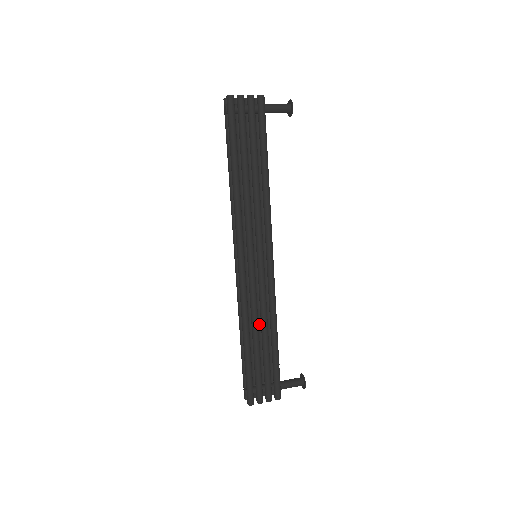
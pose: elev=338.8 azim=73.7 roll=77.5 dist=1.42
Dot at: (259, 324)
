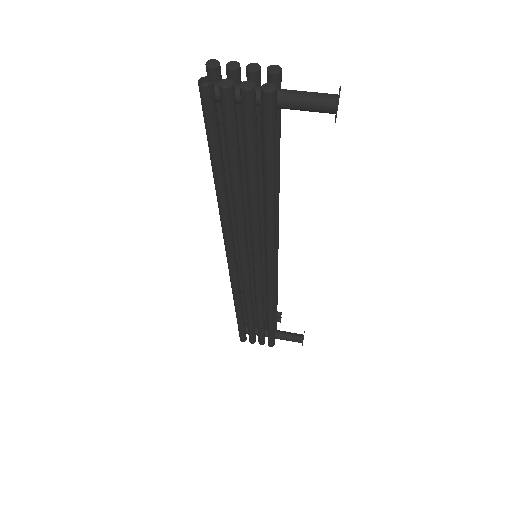
Dot at: occluded
